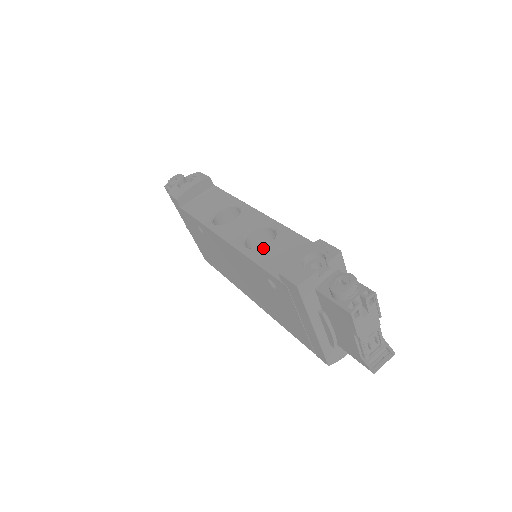
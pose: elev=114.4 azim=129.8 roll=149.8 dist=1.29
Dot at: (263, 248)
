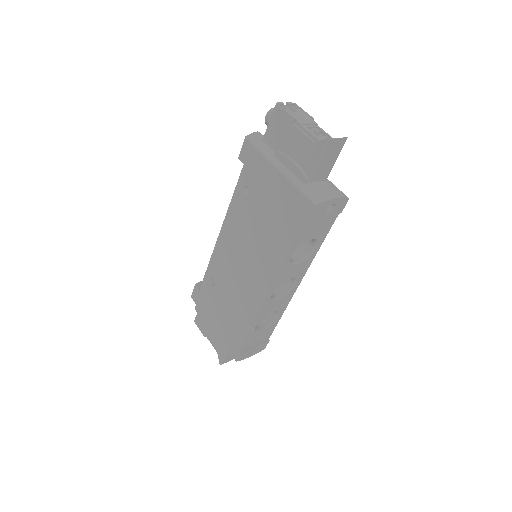
Dot at: occluded
